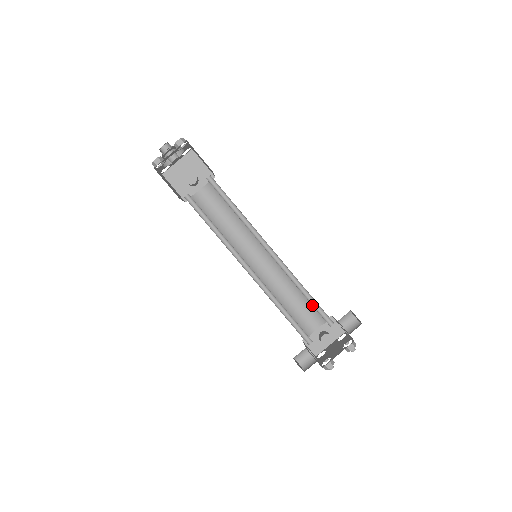
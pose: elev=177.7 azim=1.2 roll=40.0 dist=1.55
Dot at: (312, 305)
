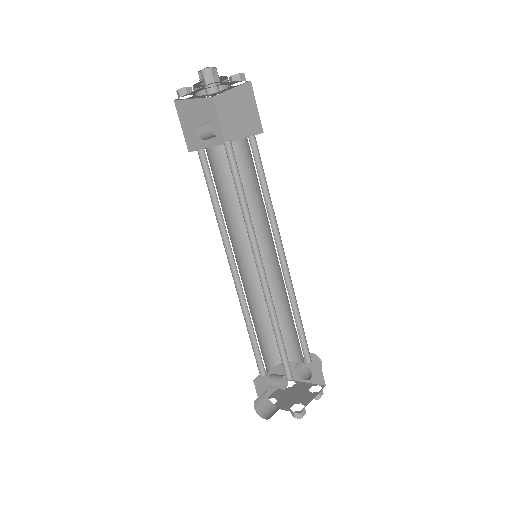
Dot at: (299, 334)
